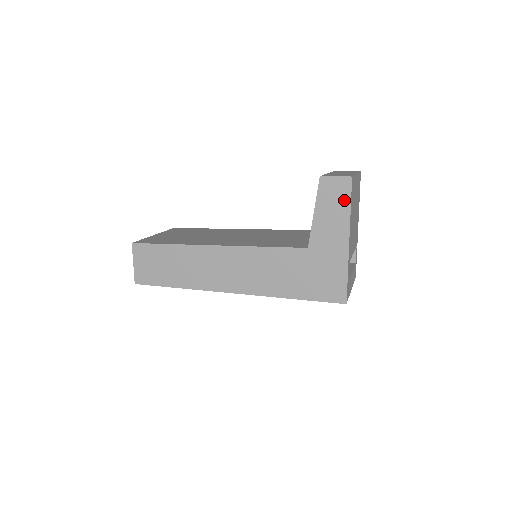
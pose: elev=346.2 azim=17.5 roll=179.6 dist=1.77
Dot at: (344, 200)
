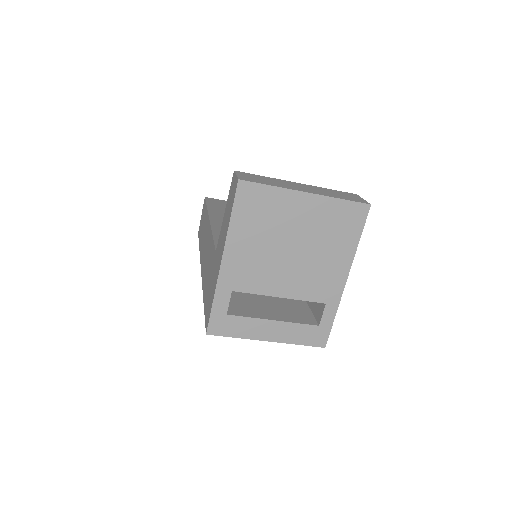
Dot at: (231, 207)
